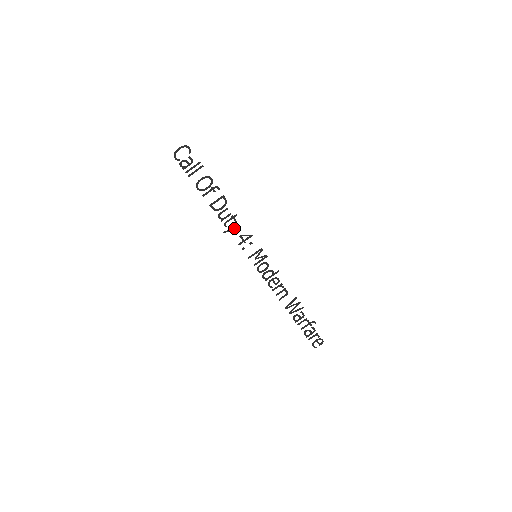
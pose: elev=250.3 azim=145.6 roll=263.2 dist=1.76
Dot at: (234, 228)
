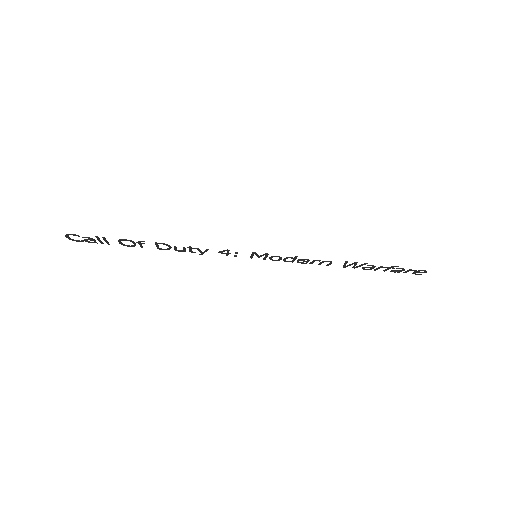
Dot at: (204, 251)
